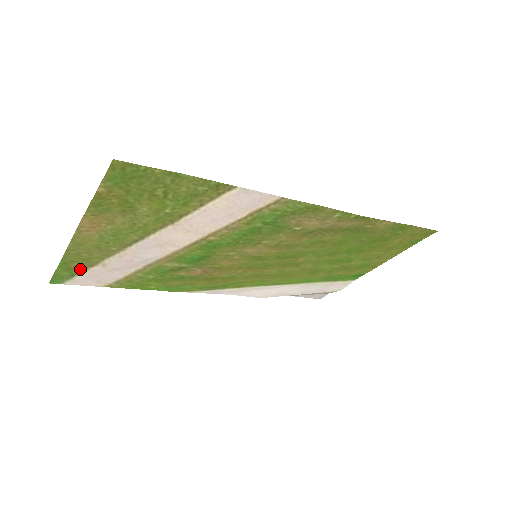
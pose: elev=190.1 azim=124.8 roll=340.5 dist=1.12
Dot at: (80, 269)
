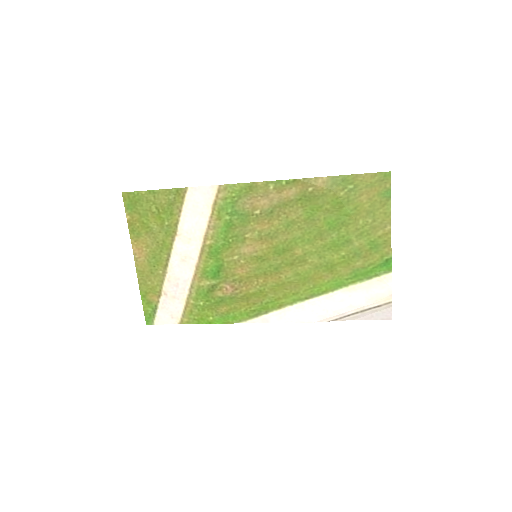
Dot at: (155, 302)
